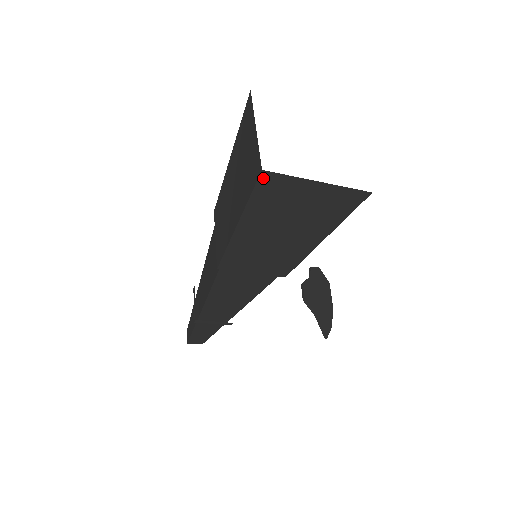
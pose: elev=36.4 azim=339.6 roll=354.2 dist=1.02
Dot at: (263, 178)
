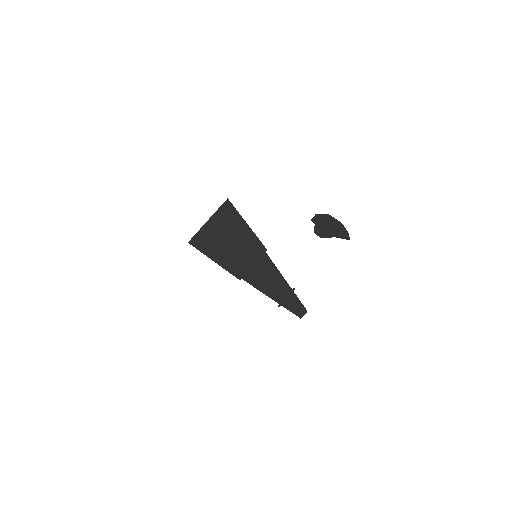
Dot at: (193, 243)
